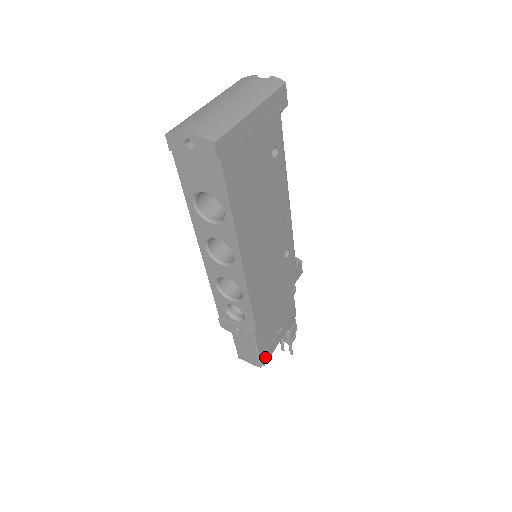
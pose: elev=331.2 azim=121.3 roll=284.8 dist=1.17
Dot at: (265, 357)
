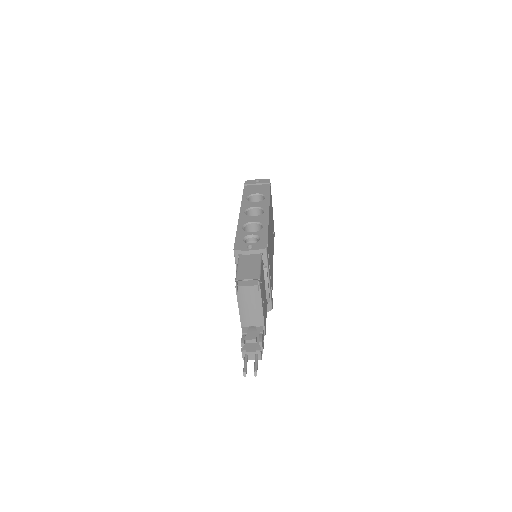
Dot at: (261, 284)
